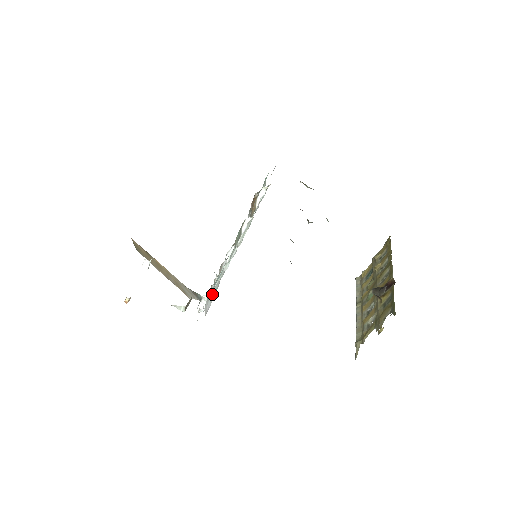
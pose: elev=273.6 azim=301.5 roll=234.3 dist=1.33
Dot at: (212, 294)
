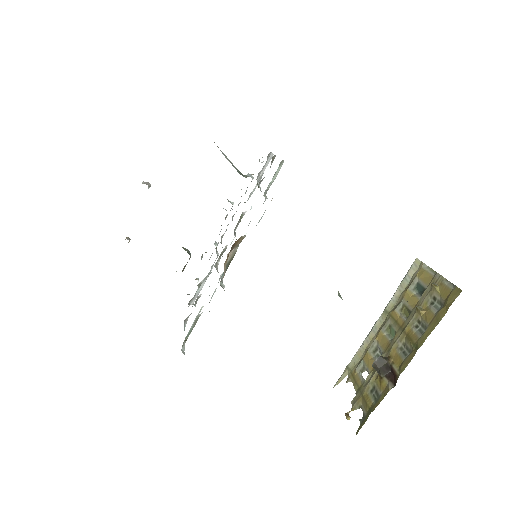
Dot at: (202, 282)
